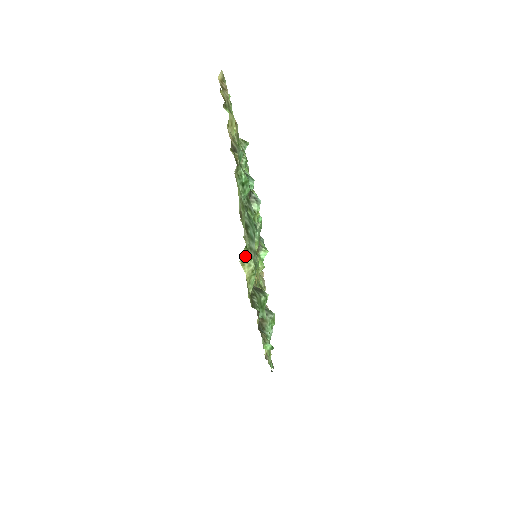
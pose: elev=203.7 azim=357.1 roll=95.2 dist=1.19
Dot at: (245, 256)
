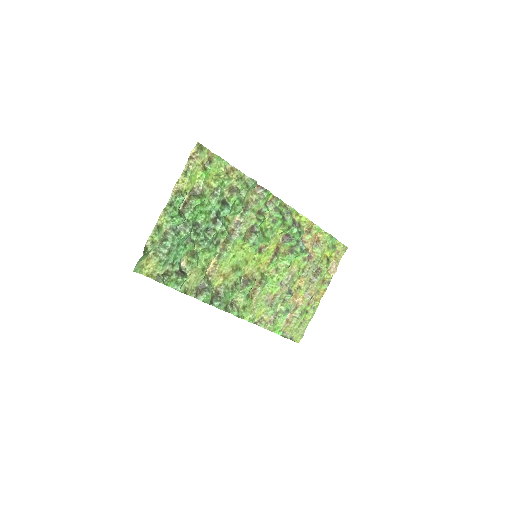
Dot at: (154, 254)
